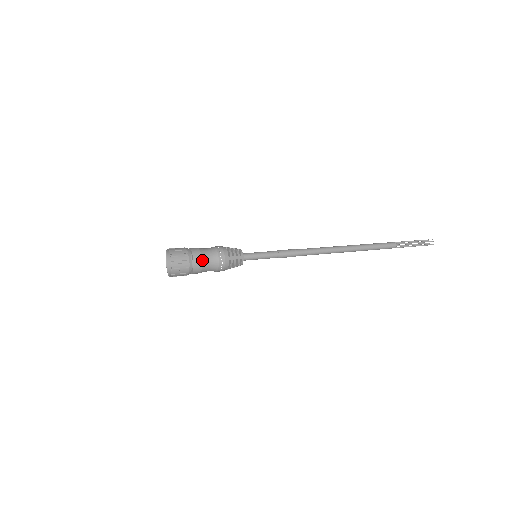
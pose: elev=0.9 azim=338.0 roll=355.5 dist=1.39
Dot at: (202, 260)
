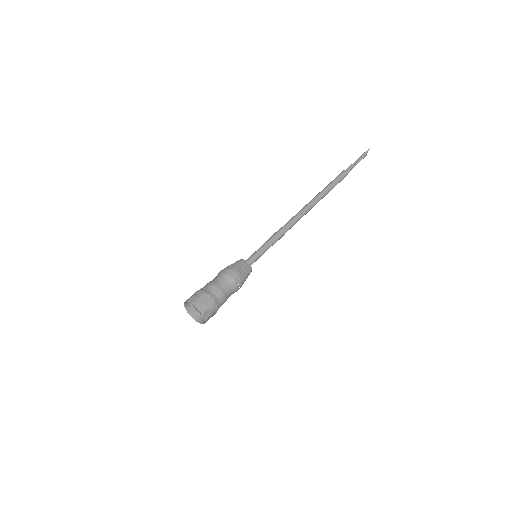
Dot at: (226, 298)
